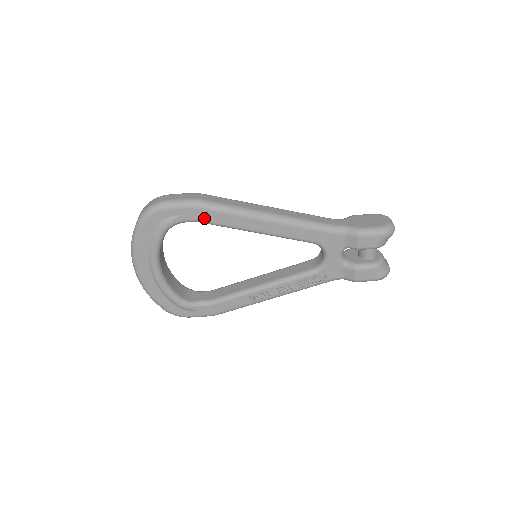
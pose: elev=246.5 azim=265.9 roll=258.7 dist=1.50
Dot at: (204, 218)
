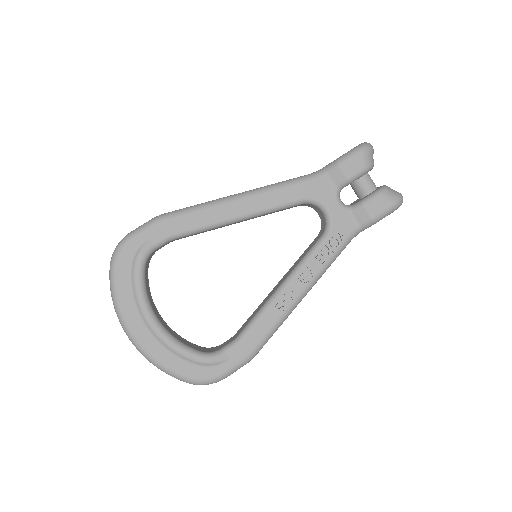
Dot at: (175, 229)
